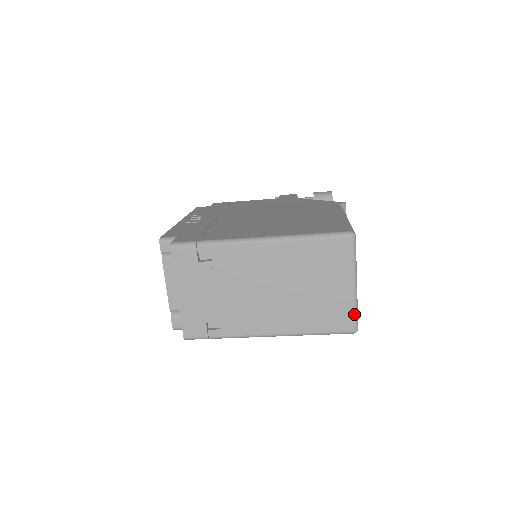
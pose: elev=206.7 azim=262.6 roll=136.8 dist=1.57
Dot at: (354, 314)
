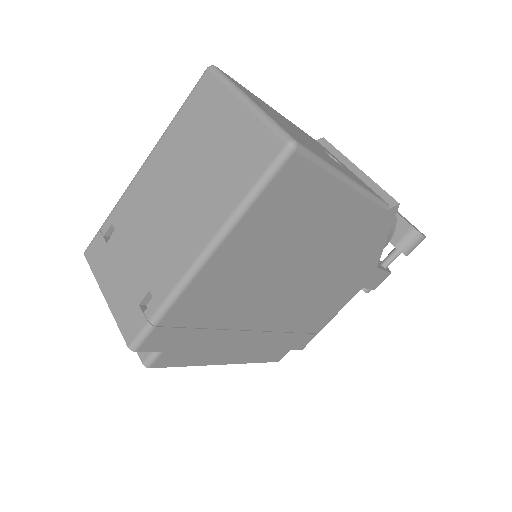
Dot at: (270, 127)
